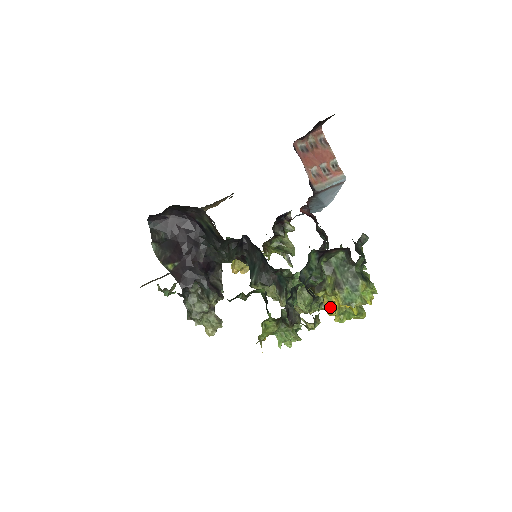
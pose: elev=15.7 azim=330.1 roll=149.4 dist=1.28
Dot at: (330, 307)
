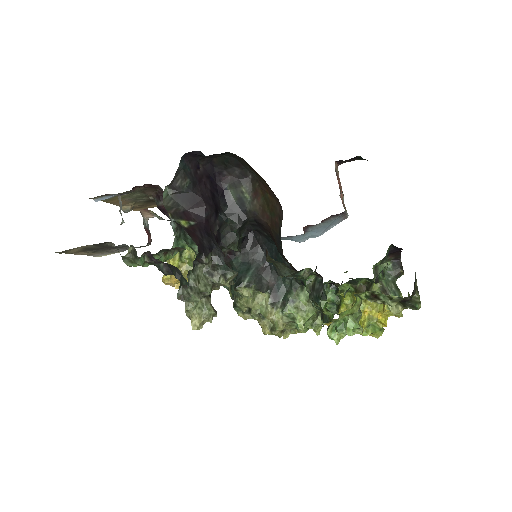
Dot at: occluded
